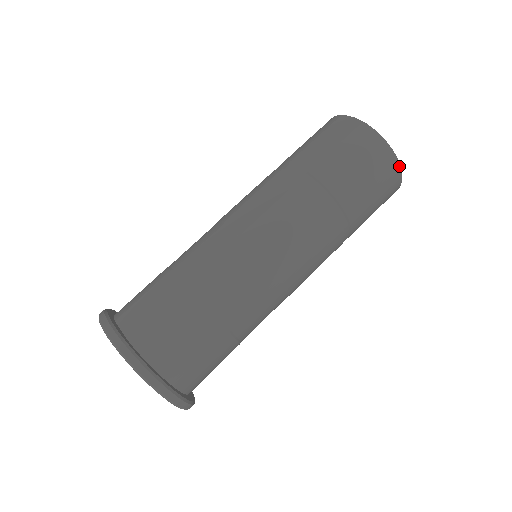
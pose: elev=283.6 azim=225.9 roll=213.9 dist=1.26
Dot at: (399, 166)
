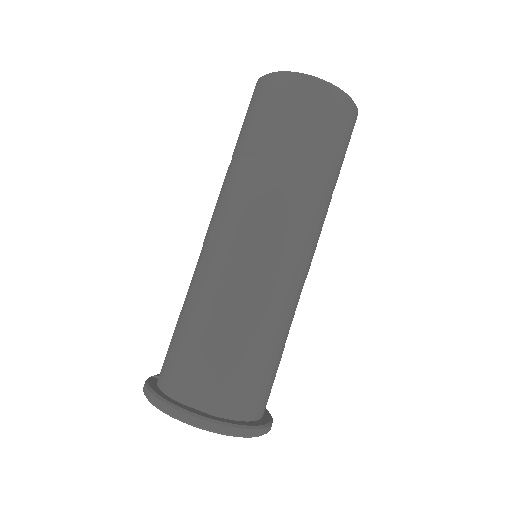
Dot at: (357, 112)
